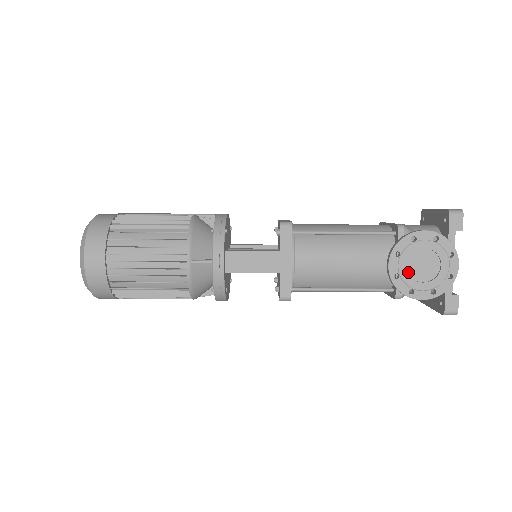
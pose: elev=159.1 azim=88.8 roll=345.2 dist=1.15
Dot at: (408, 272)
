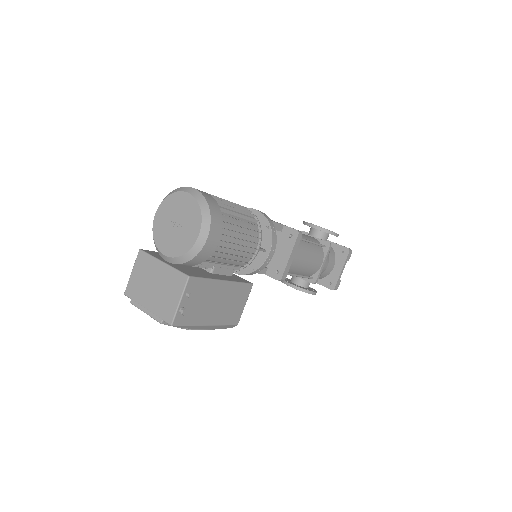
Dot at: occluded
